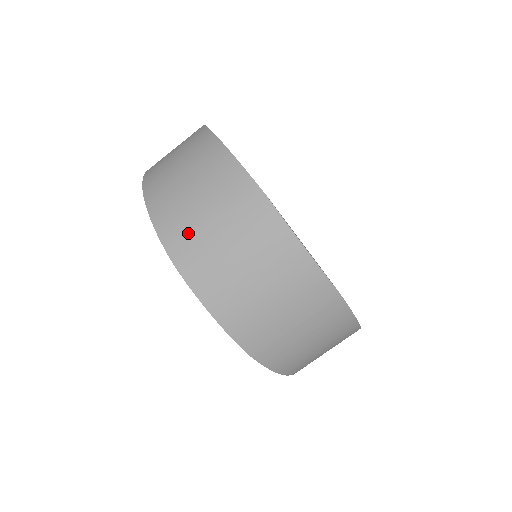
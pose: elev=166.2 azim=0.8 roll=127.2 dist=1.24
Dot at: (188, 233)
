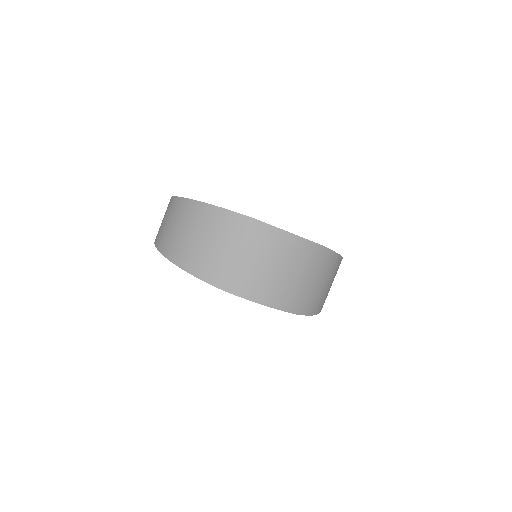
Dot at: (221, 268)
